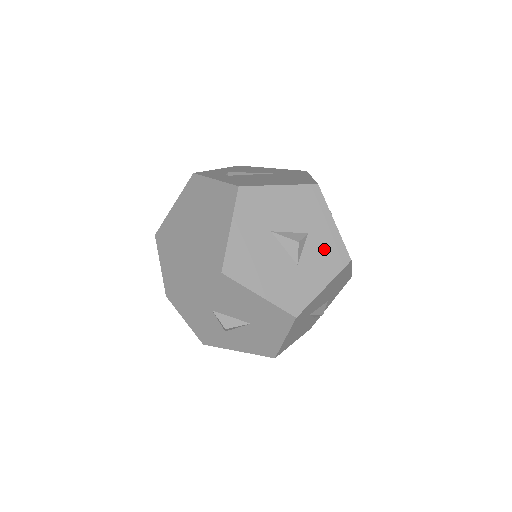
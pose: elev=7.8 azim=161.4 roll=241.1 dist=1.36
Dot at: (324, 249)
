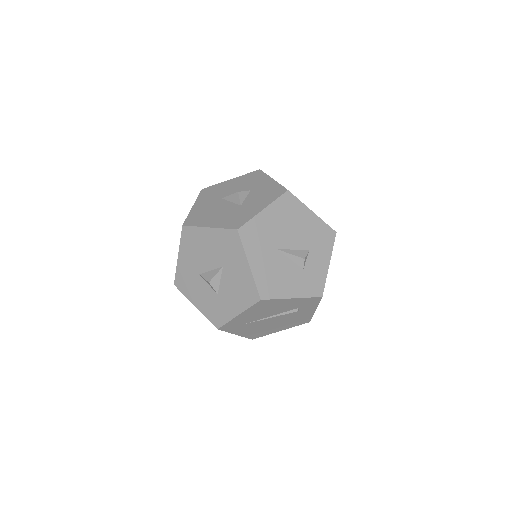
Dot at: (264, 193)
